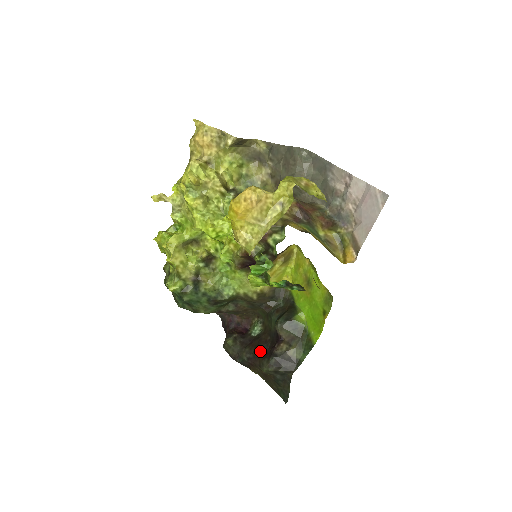
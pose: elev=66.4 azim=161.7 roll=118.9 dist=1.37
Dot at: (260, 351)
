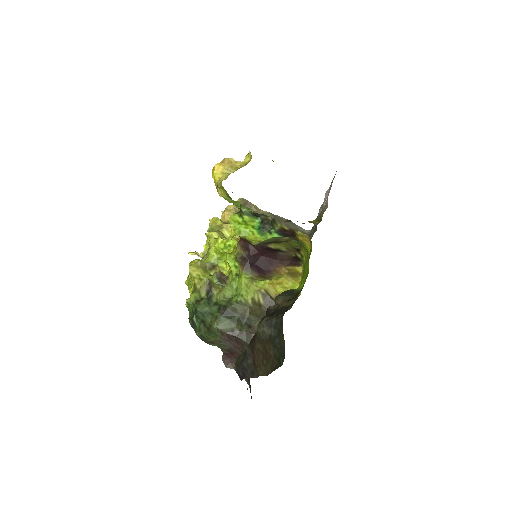
Dot at: occluded
